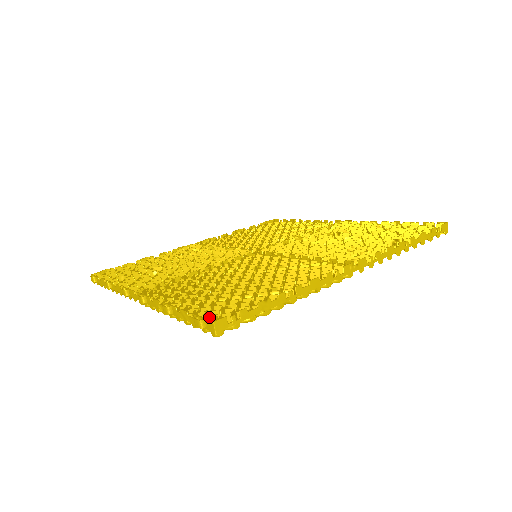
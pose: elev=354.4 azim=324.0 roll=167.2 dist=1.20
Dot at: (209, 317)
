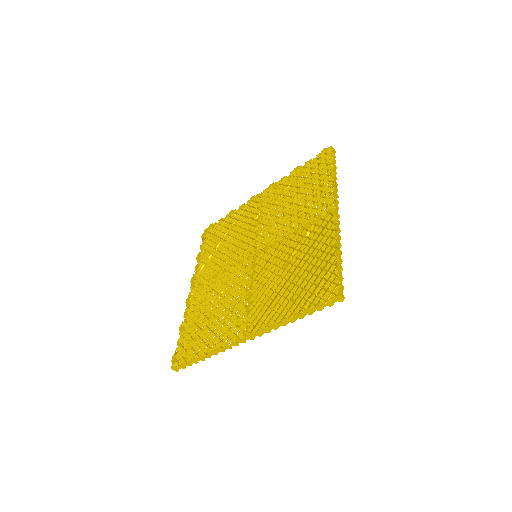
Dot at: (180, 354)
